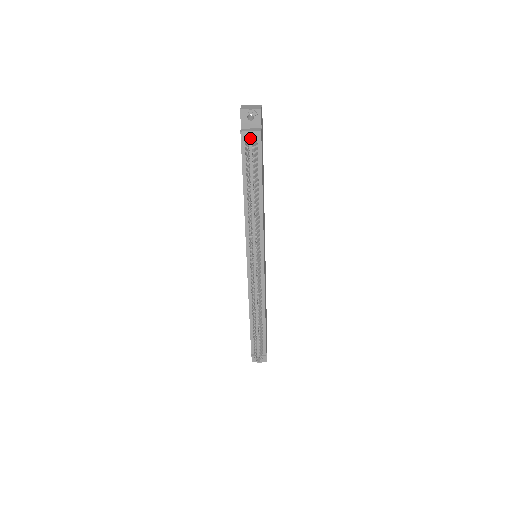
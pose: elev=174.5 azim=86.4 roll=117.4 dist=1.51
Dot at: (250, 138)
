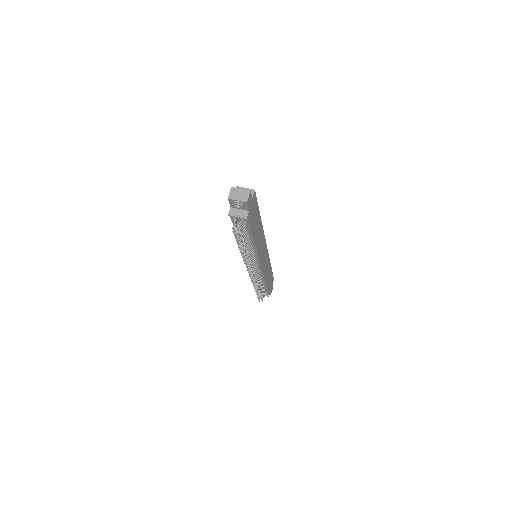
Dot at: (237, 219)
